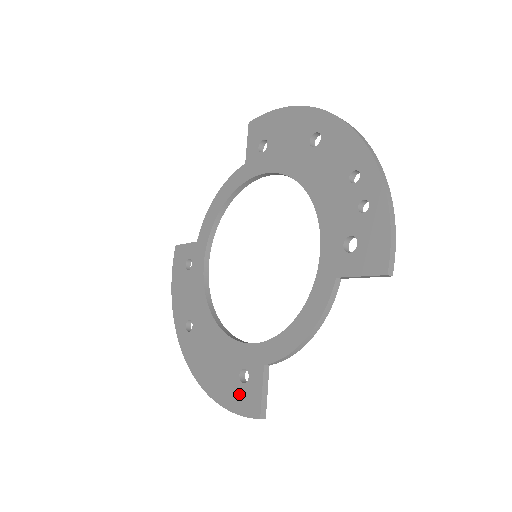
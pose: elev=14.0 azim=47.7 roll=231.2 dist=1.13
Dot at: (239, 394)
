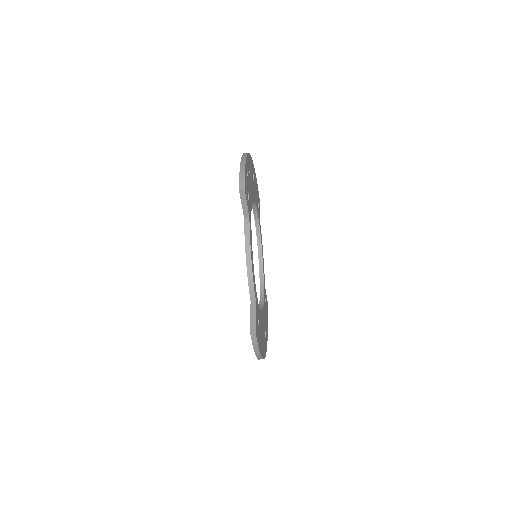
Dot at: occluded
